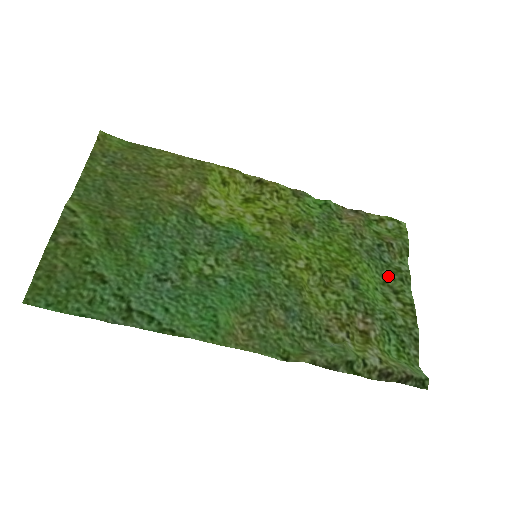
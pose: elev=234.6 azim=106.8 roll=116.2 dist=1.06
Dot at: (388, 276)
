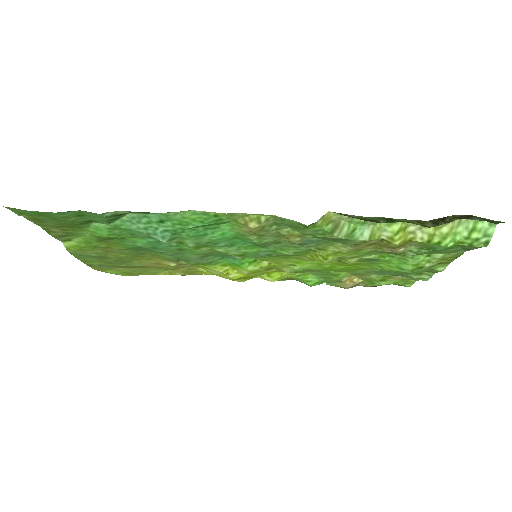
Dot at: occluded
